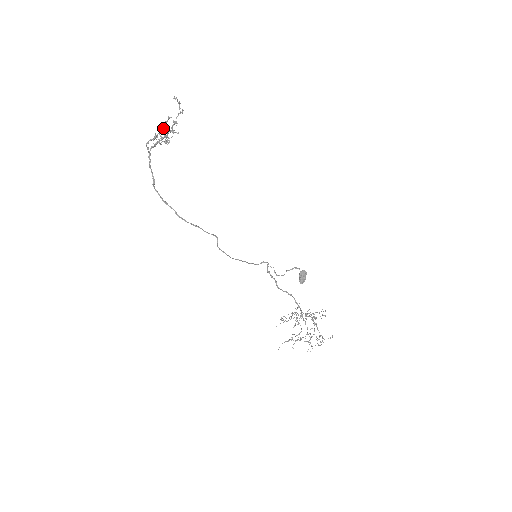
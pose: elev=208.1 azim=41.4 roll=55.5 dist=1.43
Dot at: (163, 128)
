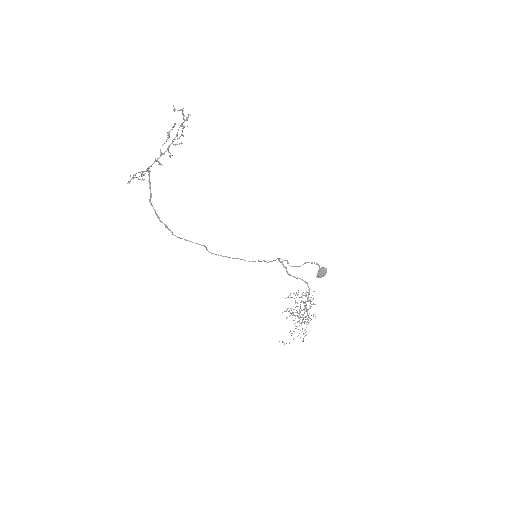
Dot at: (166, 140)
